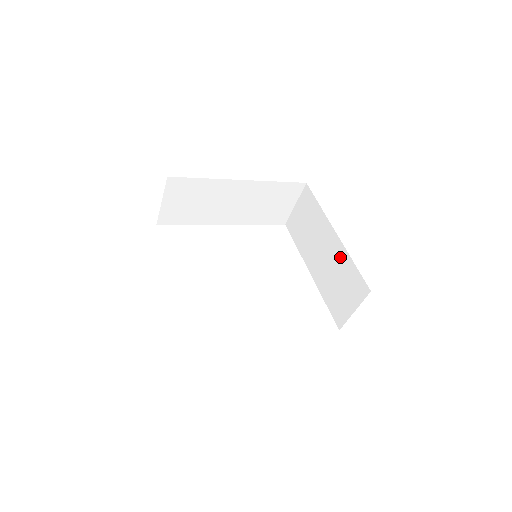
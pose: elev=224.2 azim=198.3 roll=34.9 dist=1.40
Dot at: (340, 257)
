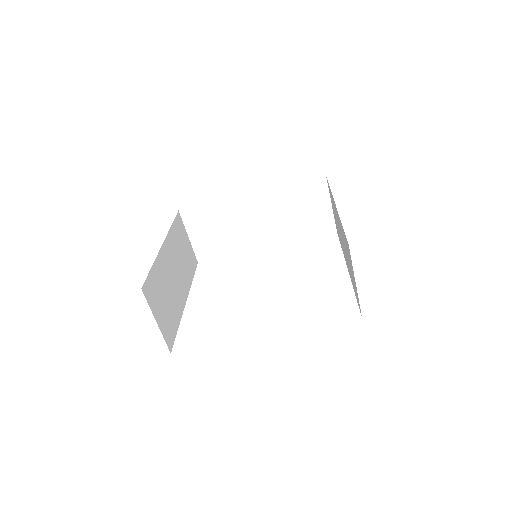
Dot at: (341, 229)
